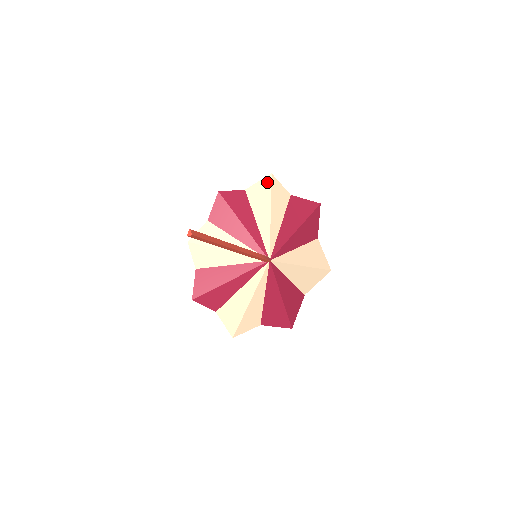
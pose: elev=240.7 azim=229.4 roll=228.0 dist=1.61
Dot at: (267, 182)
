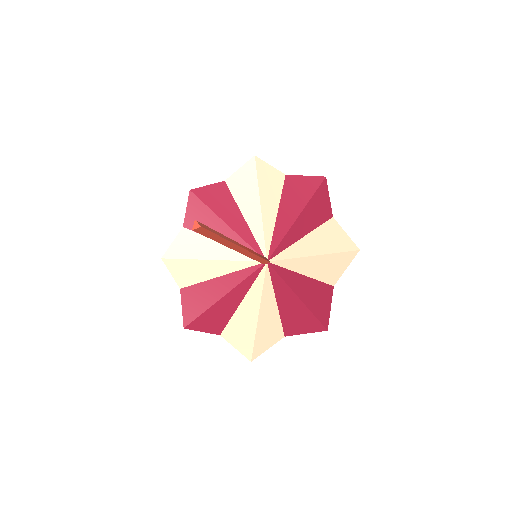
Dot at: (251, 167)
